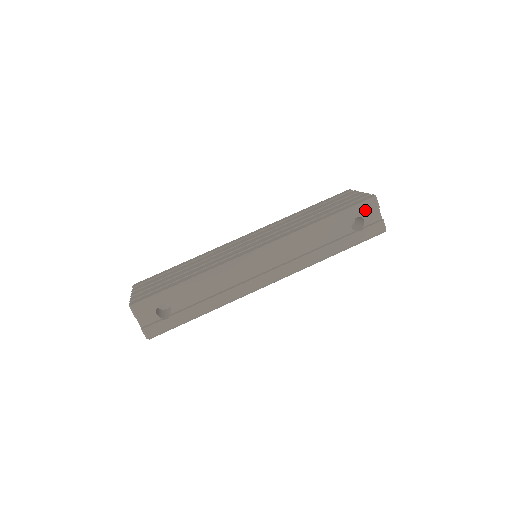
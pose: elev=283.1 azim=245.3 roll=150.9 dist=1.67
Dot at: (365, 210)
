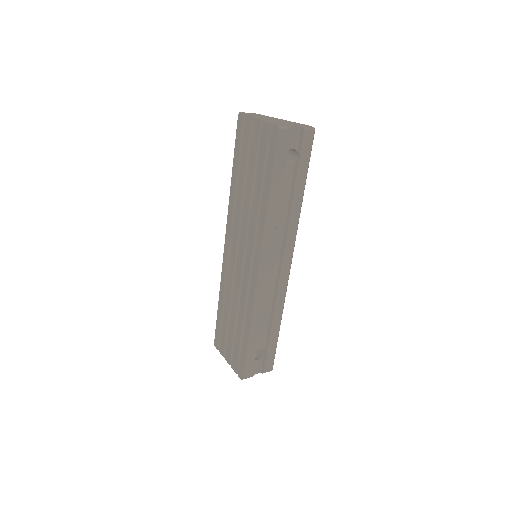
Dot at: (285, 146)
